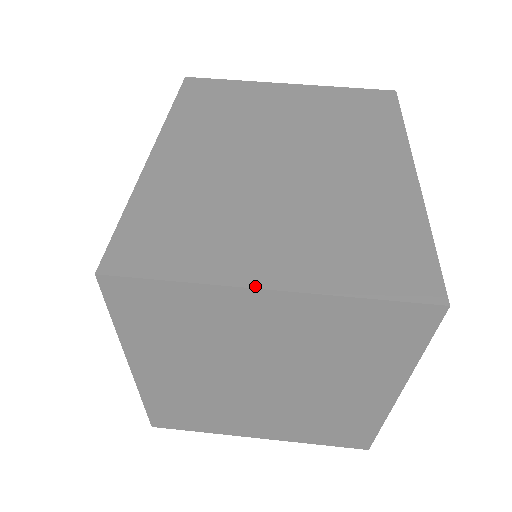
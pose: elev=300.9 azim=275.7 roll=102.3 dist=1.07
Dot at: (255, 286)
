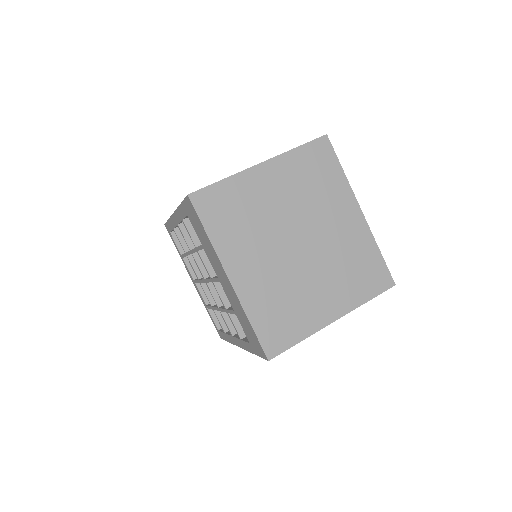
Dot at: (255, 165)
